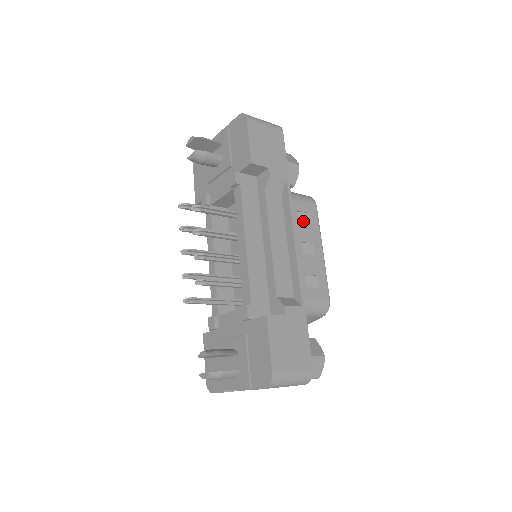
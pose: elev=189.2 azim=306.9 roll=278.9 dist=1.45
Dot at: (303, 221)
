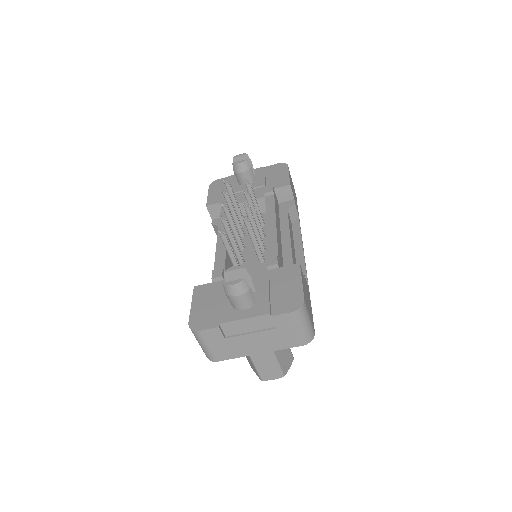
Dot at: occluded
